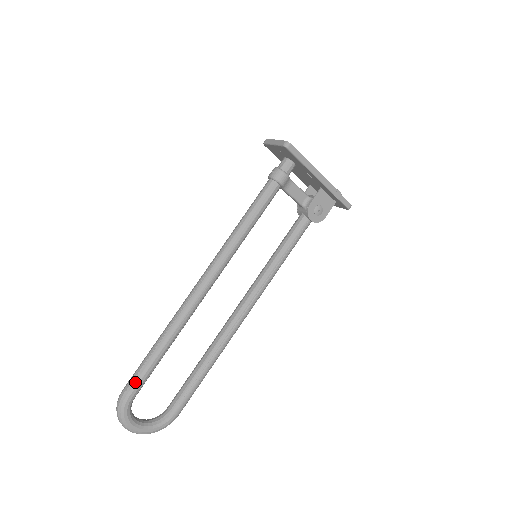
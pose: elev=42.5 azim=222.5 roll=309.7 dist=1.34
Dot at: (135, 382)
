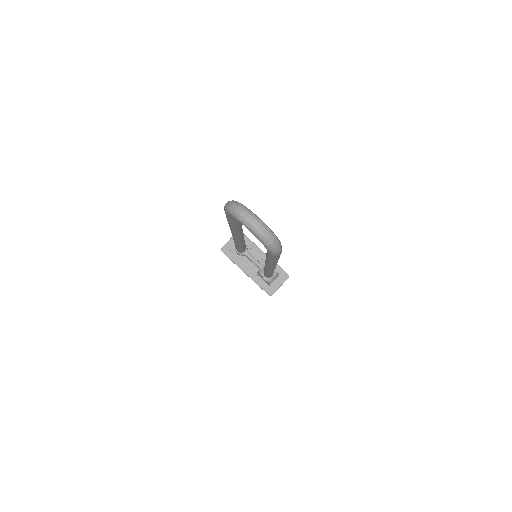
Dot at: occluded
